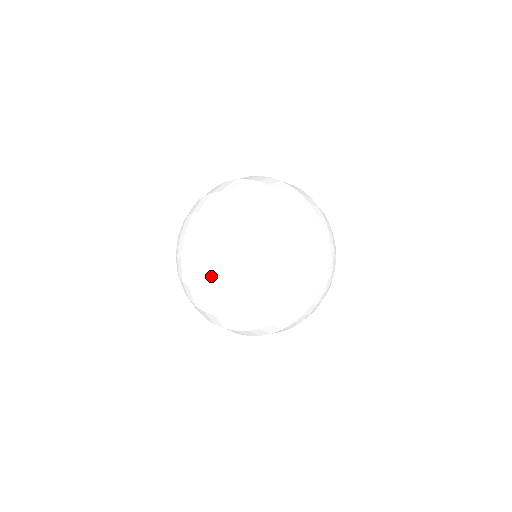
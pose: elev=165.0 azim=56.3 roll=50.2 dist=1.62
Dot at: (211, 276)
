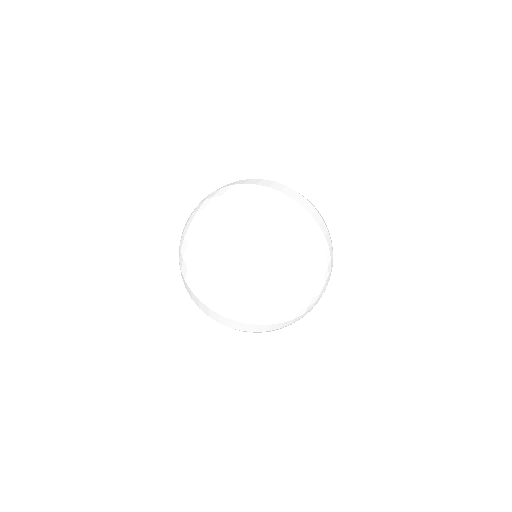
Dot at: occluded
